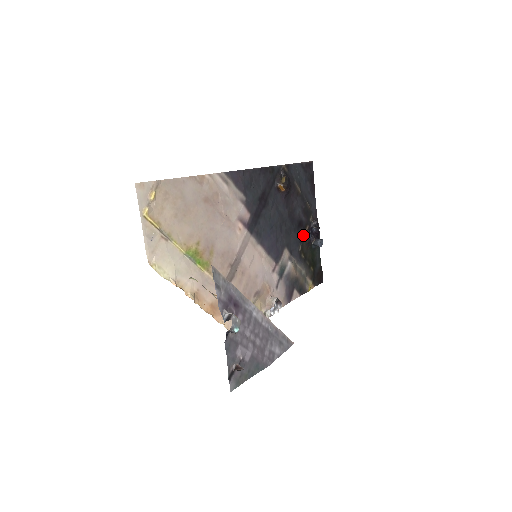
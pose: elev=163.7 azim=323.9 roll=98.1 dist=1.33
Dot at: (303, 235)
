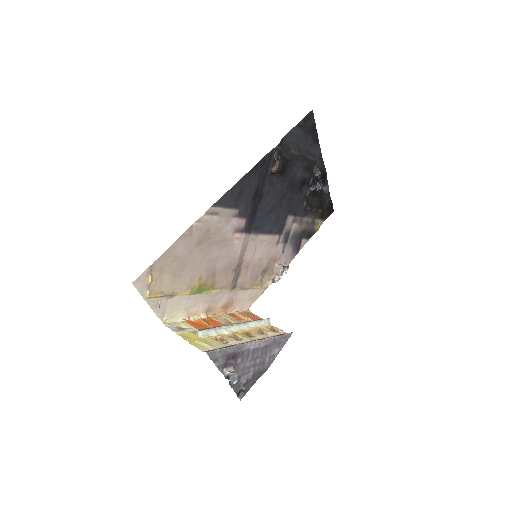
Dot at: (307, 191)
